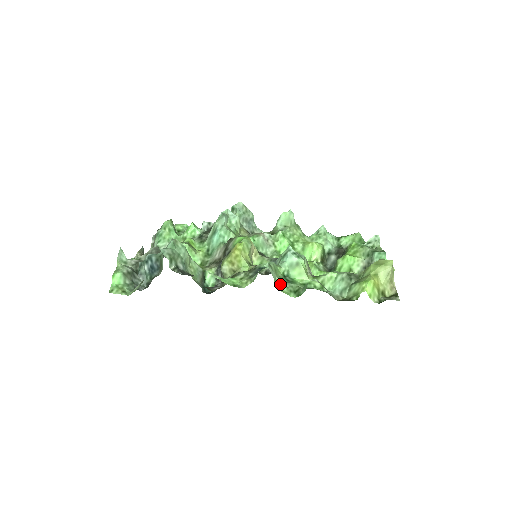
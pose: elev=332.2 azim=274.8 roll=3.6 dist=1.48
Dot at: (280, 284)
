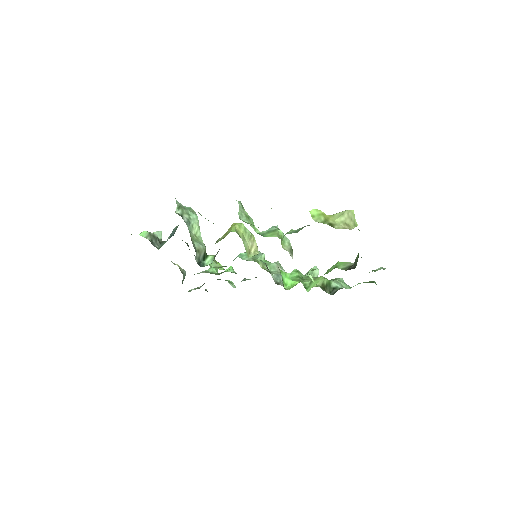
Dot at: (244, 219)
